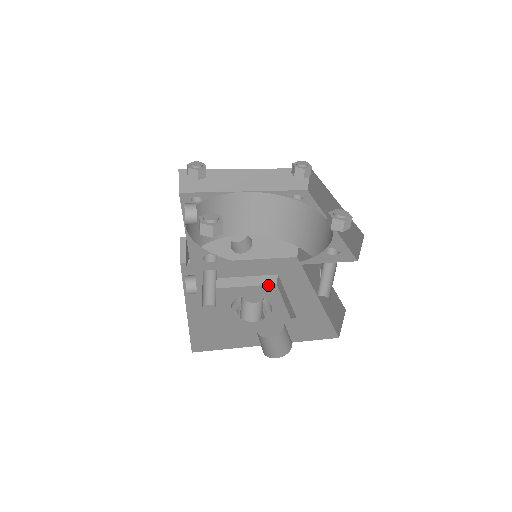
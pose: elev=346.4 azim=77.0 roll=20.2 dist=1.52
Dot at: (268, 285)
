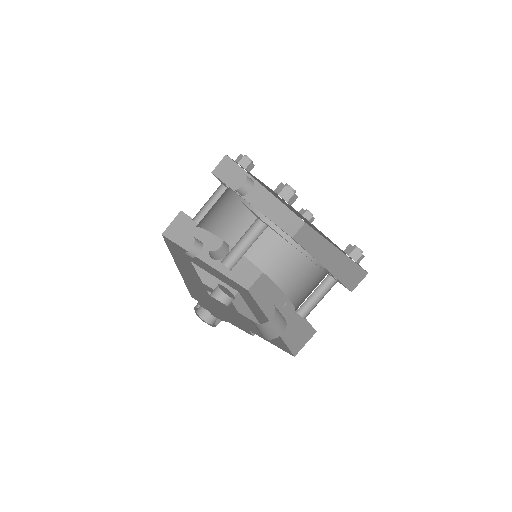
Dot at: occluded
